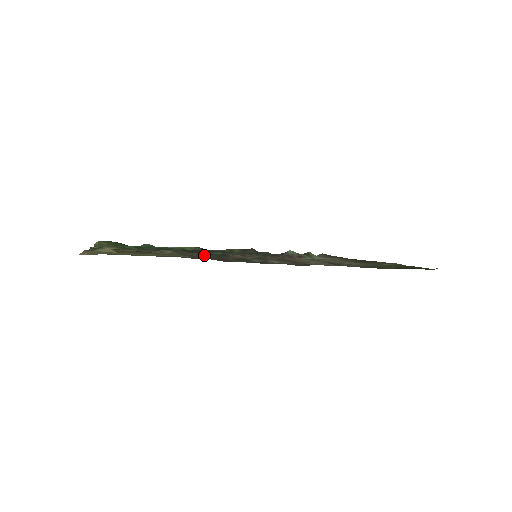
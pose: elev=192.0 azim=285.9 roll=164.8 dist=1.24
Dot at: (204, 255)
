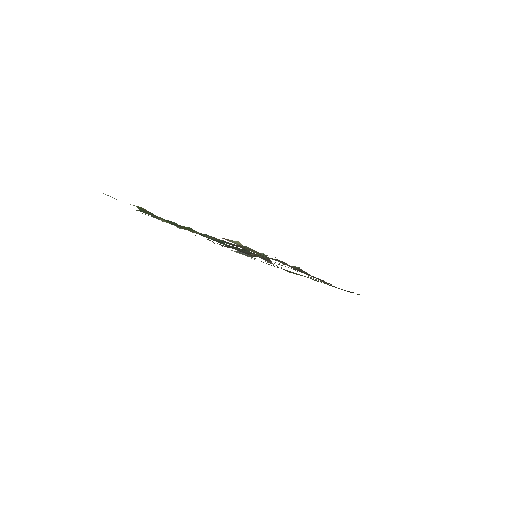
Dot at: (282, 262)
